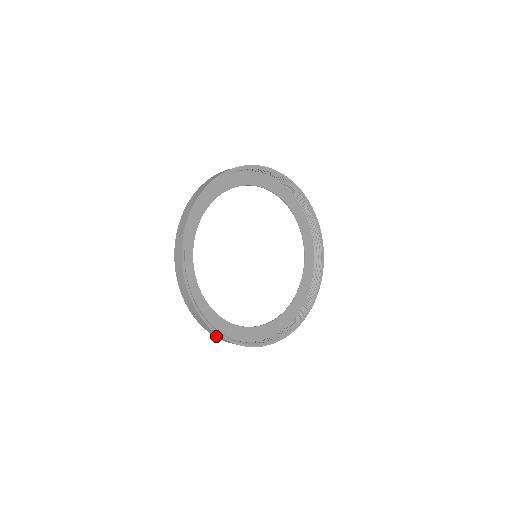
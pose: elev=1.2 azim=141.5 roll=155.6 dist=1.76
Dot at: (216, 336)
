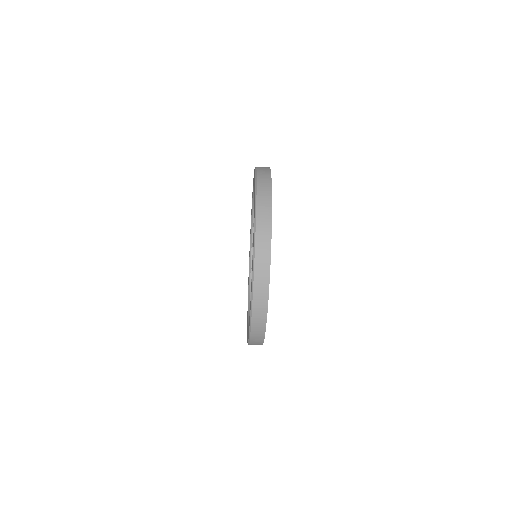
Dot at: (254, 337)
